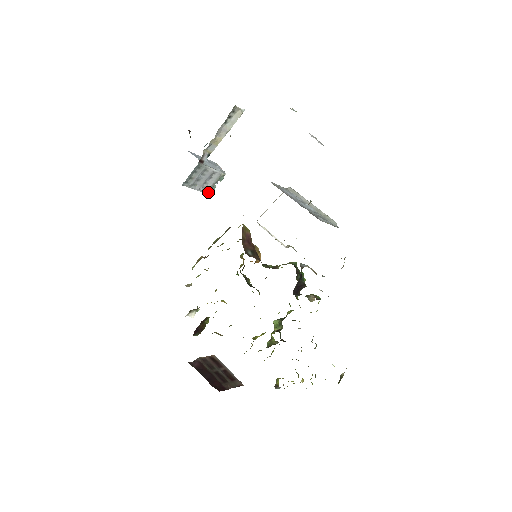
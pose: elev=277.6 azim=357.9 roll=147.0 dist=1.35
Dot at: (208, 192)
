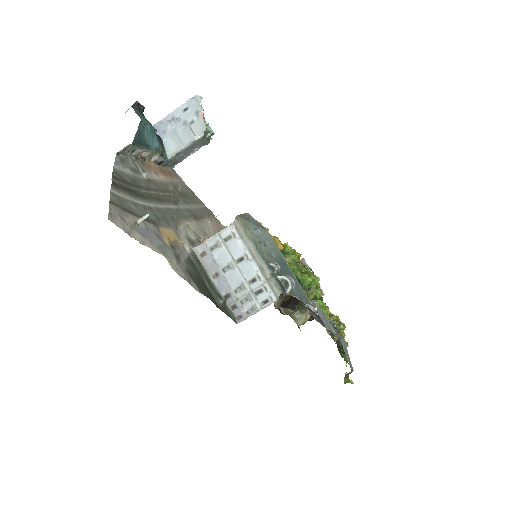
Dot at: (210, 138)
